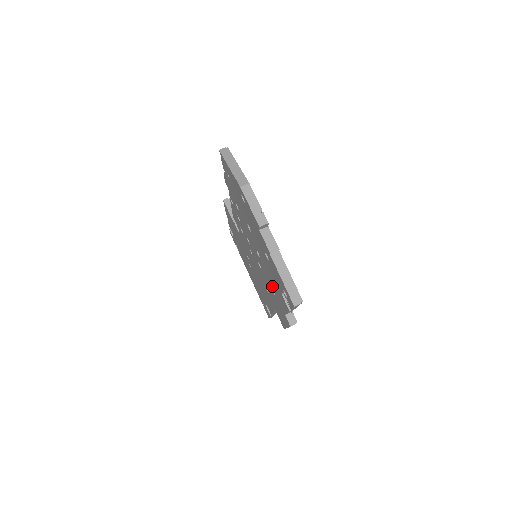
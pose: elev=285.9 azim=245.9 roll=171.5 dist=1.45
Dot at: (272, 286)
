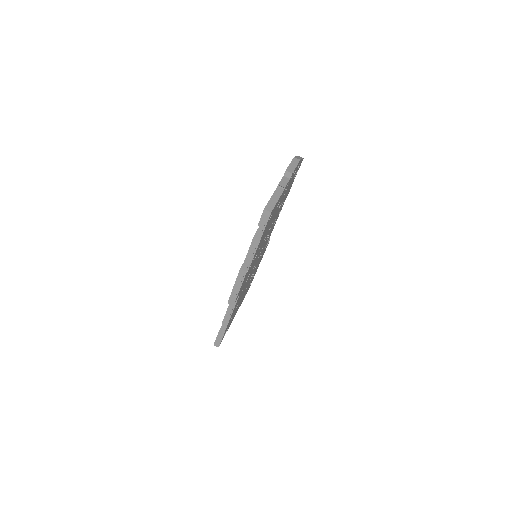
Dot at: occluded
